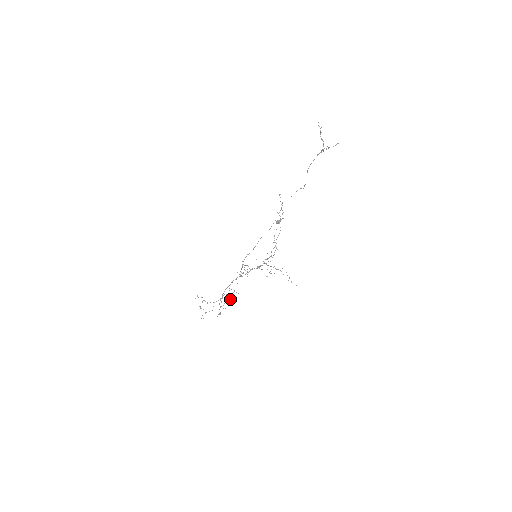
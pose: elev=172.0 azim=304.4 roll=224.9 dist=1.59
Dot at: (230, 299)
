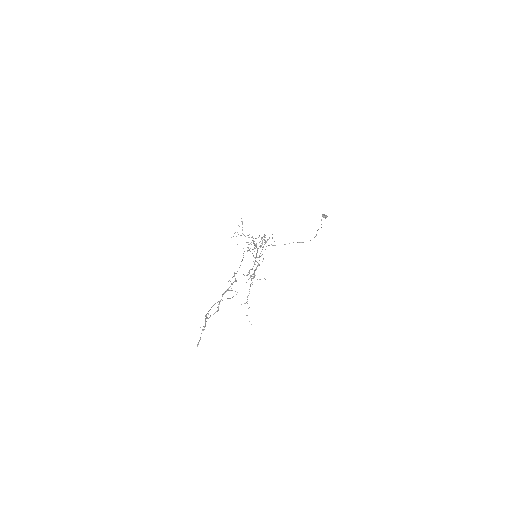
Dot at: occluded
